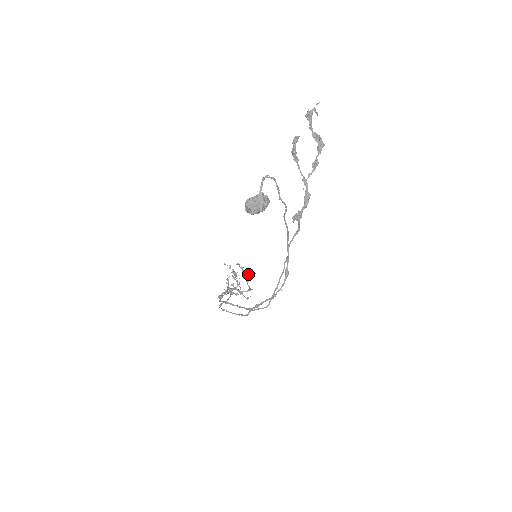
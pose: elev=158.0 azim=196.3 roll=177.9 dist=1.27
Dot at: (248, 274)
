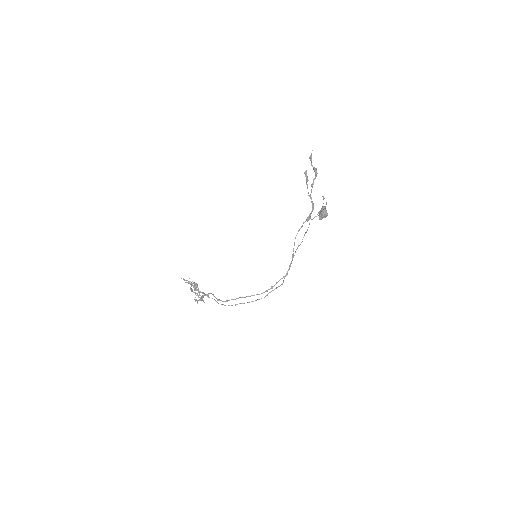
Dot at: (196, 283)
